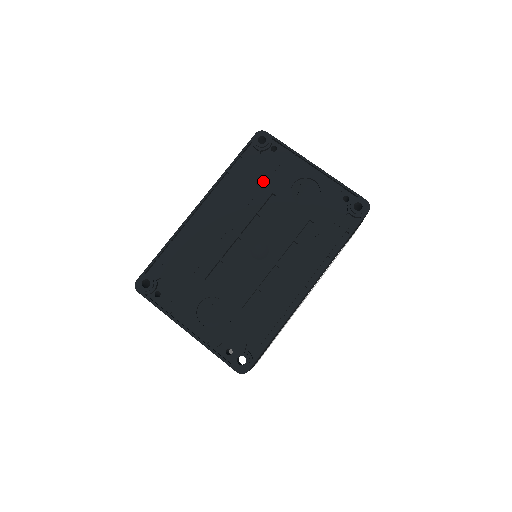
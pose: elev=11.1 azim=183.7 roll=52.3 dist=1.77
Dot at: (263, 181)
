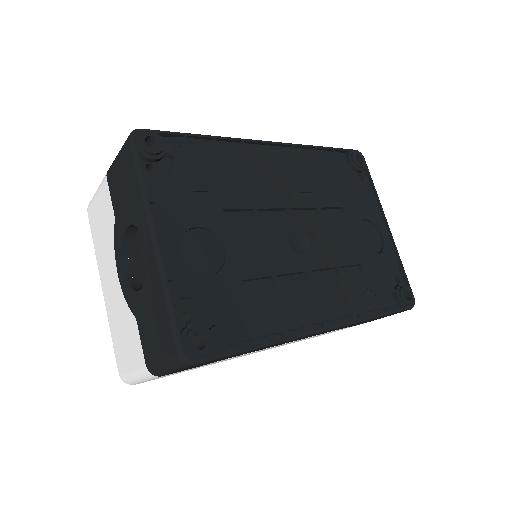
Dot at: (340, 189)
